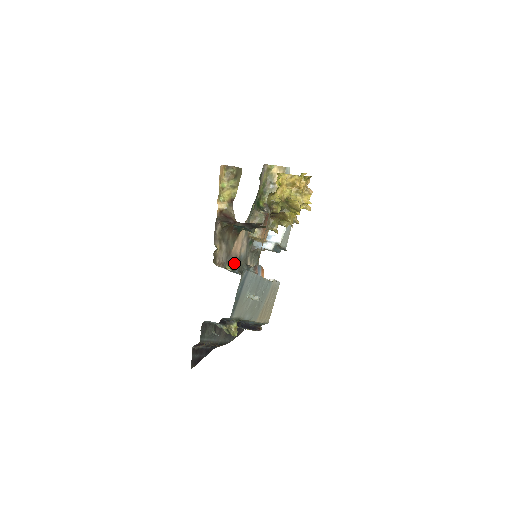
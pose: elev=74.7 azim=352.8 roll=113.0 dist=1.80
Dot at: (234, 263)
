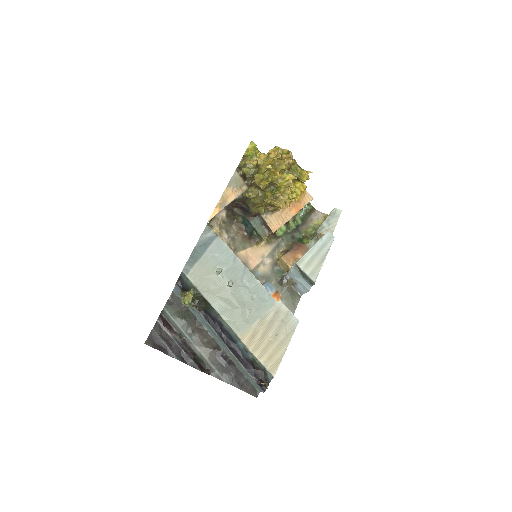
Dot at: occluded
